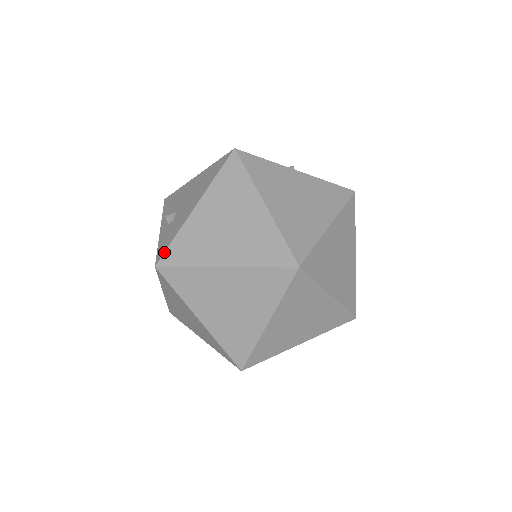
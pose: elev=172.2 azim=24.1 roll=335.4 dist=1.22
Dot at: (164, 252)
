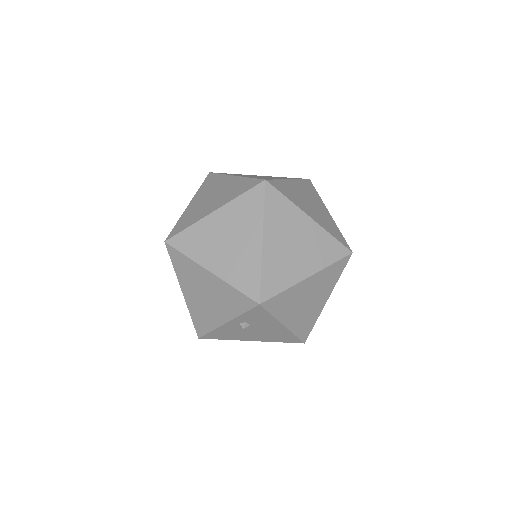
Dot at: (170, 232)
